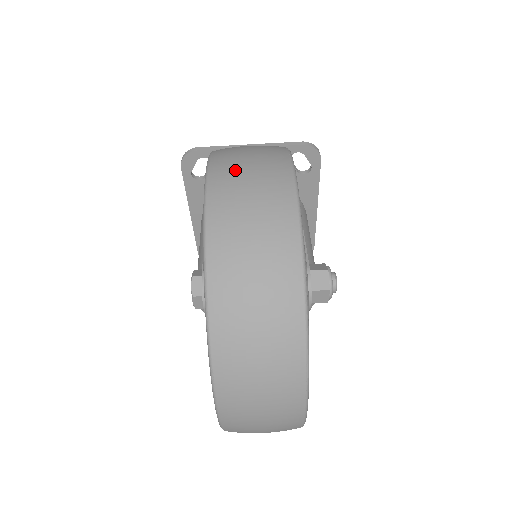
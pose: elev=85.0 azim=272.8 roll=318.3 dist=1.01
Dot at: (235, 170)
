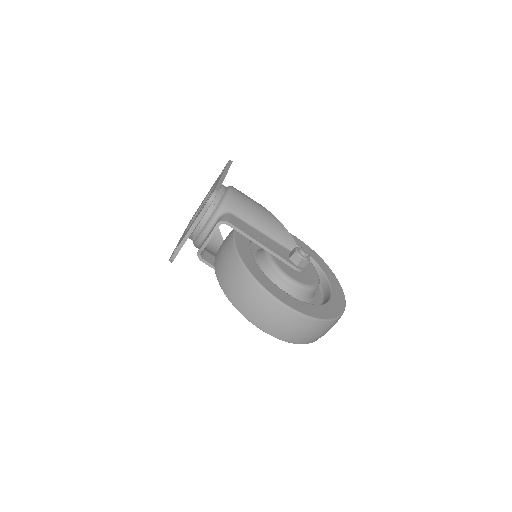
Dot at: (269, 324)
